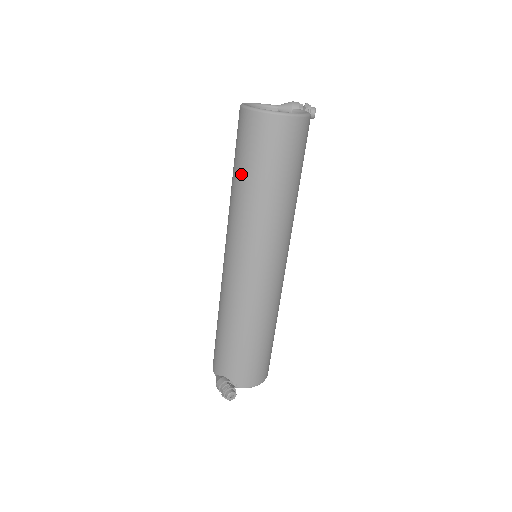
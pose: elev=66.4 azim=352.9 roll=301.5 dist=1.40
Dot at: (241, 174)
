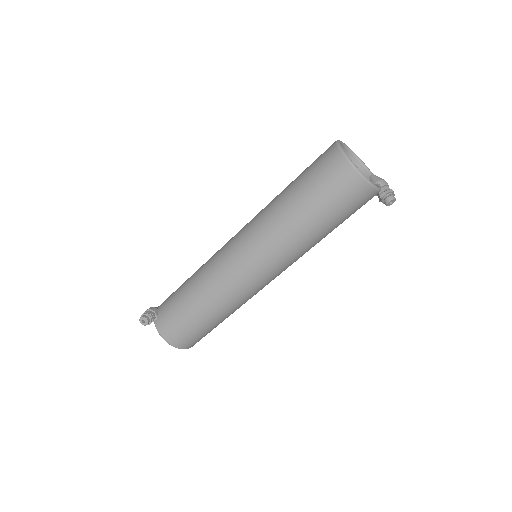
Dot at: (293, 181)
